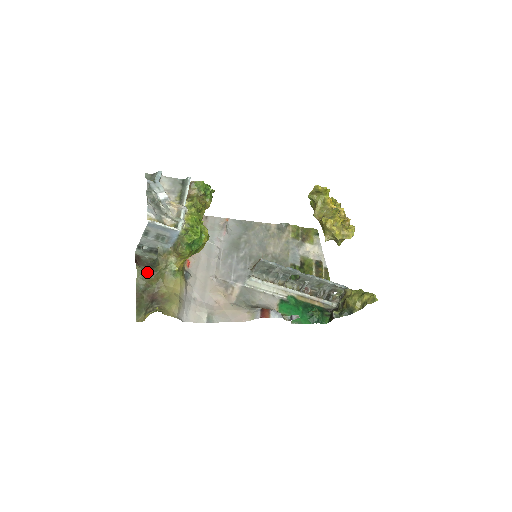
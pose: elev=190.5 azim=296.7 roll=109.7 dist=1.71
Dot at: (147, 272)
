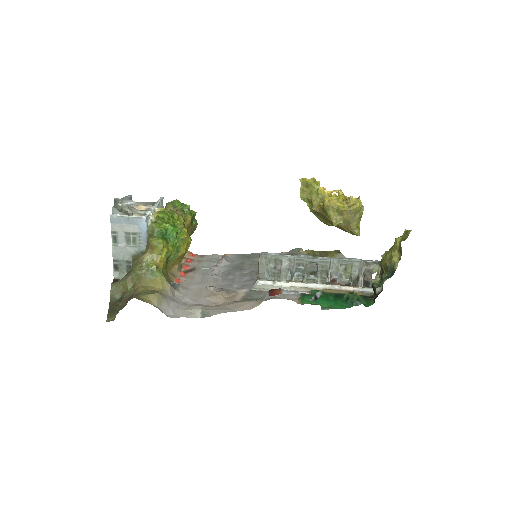
Dot at: (121, 279)
